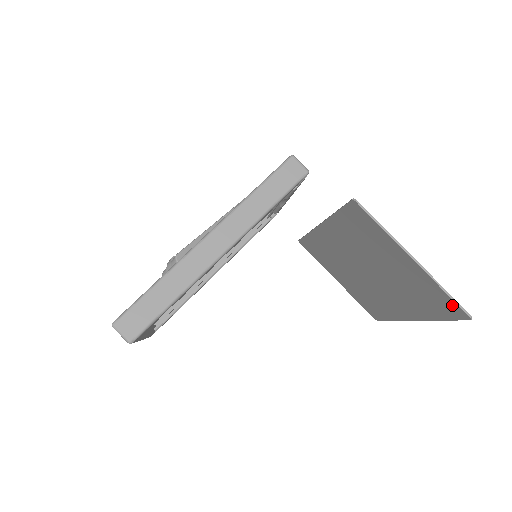
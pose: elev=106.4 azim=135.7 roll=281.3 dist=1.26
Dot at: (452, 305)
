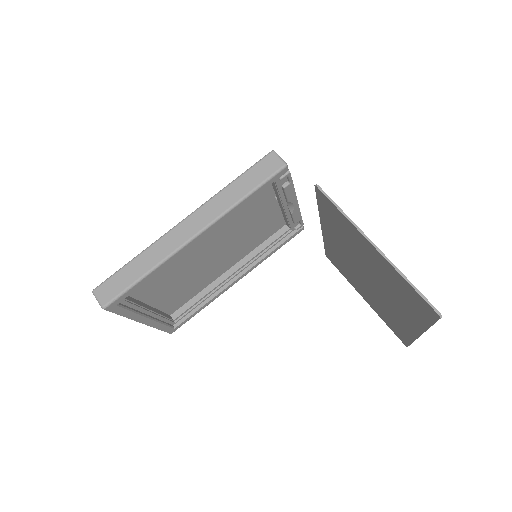
Dot at: (421, 300)
